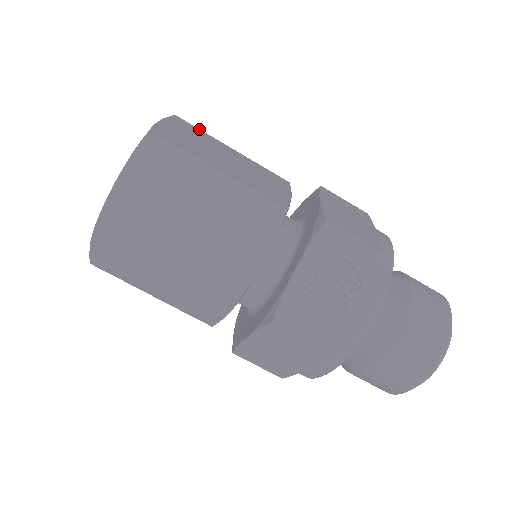
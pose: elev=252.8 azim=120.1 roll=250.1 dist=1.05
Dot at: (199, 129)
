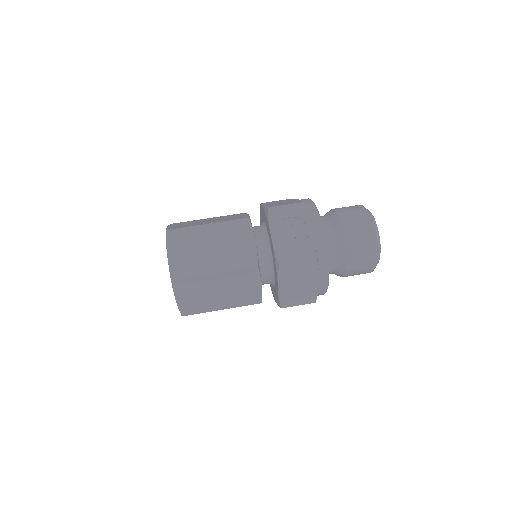
Dot at: occluded
